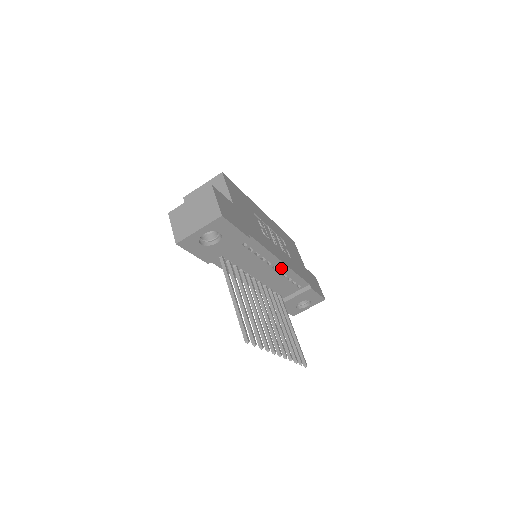
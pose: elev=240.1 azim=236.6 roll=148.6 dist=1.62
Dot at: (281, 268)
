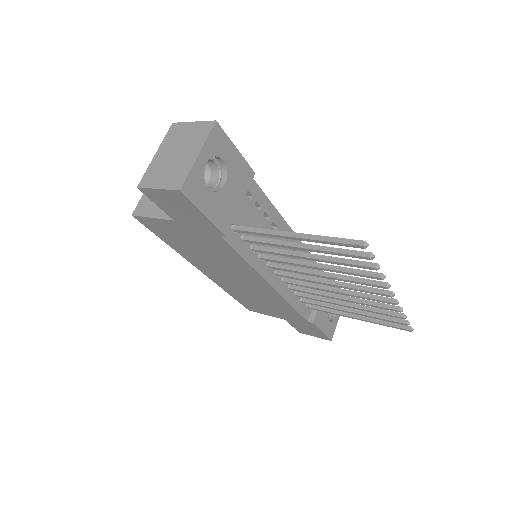
Dot at: occluded
